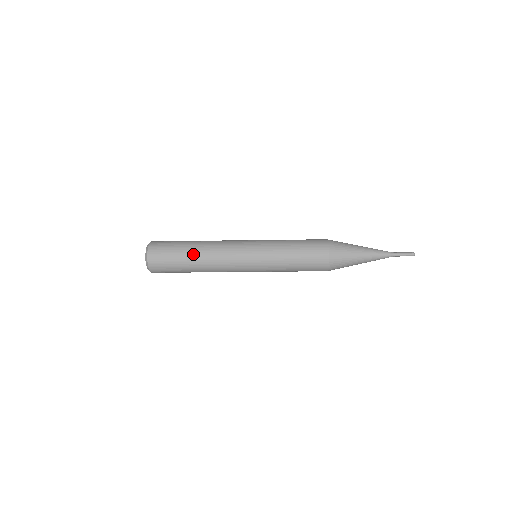
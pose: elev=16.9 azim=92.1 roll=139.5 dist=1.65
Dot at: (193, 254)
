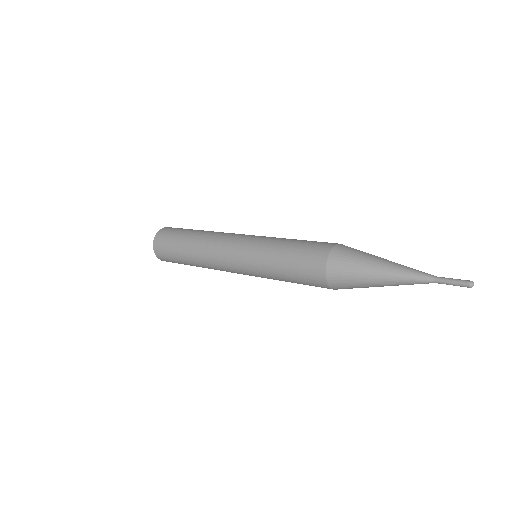
Dot at: (188, 246)
